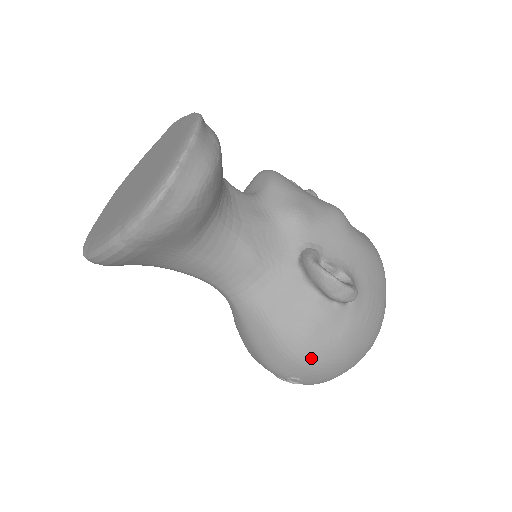
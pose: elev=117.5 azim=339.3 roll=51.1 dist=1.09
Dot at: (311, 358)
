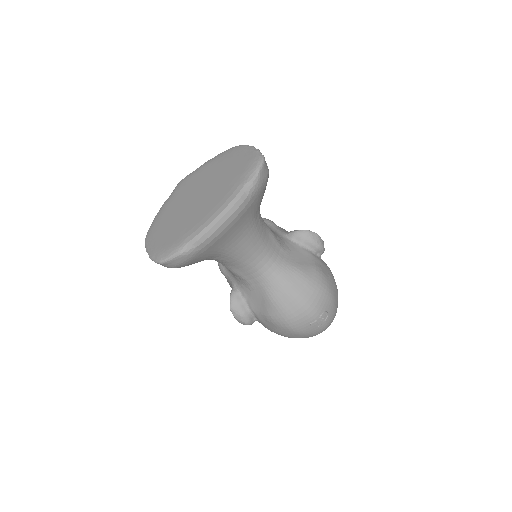
Dot at: (329, 287)
